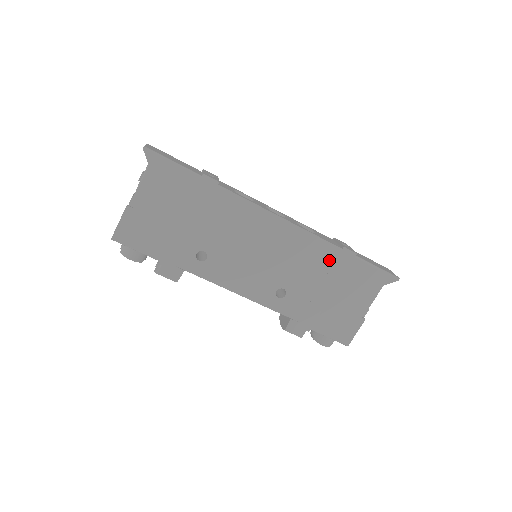
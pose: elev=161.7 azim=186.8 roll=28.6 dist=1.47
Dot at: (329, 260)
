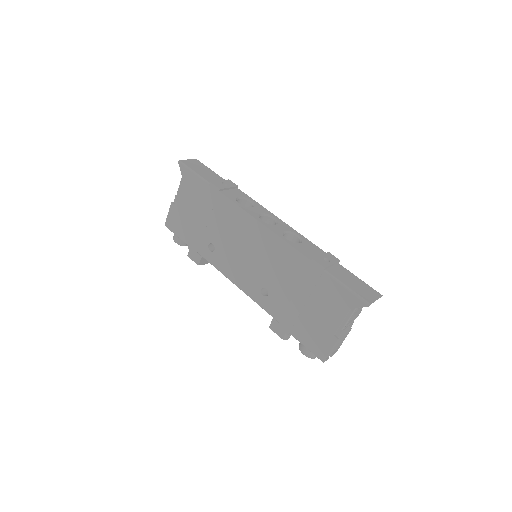
Dot at: (301, 269)
